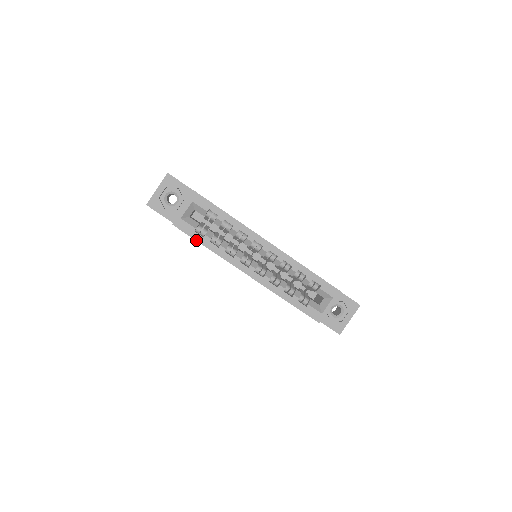
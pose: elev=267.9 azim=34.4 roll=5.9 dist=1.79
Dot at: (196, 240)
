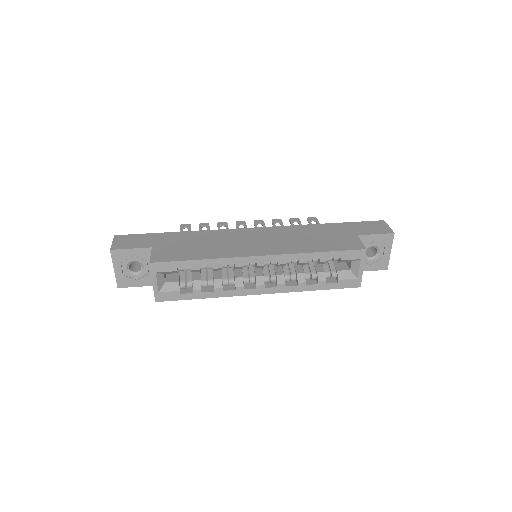
Dot at: (188, 299)
